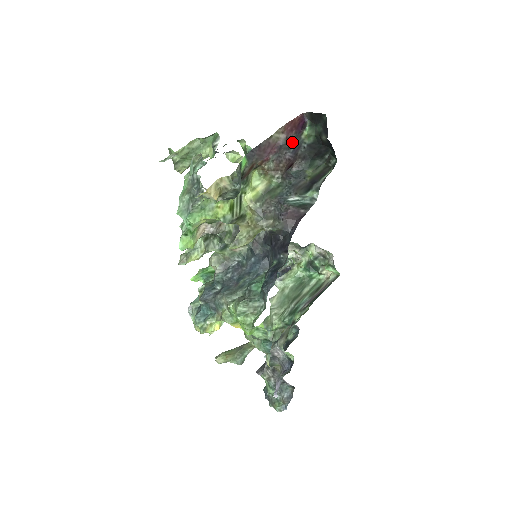
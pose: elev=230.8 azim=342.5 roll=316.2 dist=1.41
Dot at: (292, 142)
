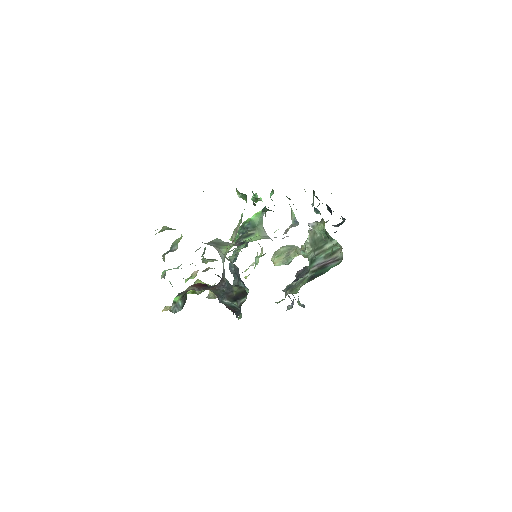
Dot at: (205, 288)
